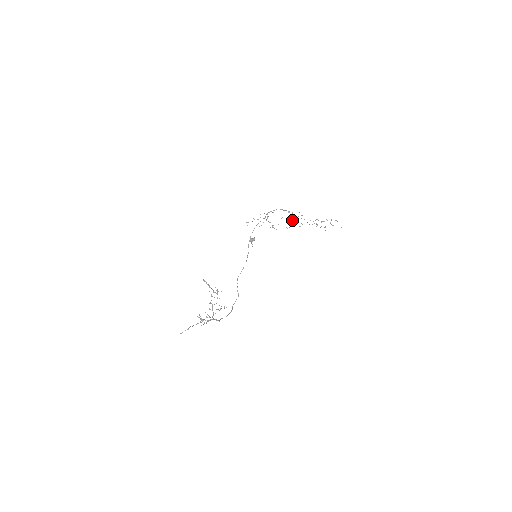
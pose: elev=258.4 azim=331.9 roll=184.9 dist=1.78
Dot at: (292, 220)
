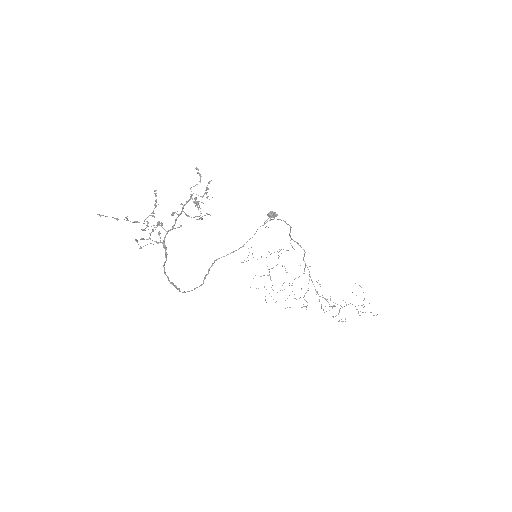
Dot at: occluded
